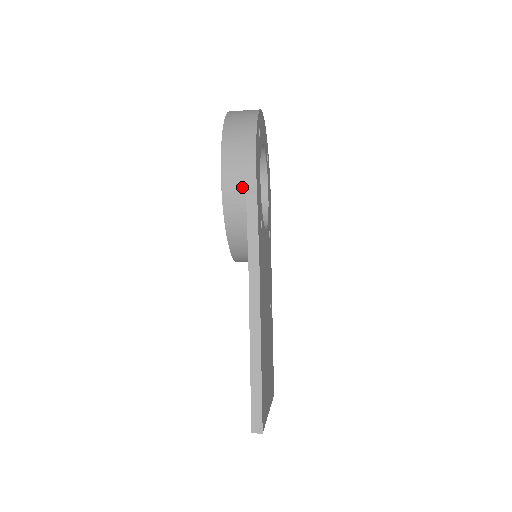
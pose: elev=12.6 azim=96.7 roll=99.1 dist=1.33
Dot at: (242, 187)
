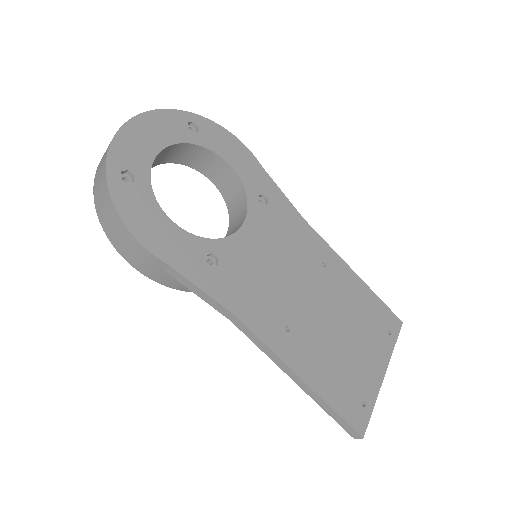
Dot at: (153, 267)
